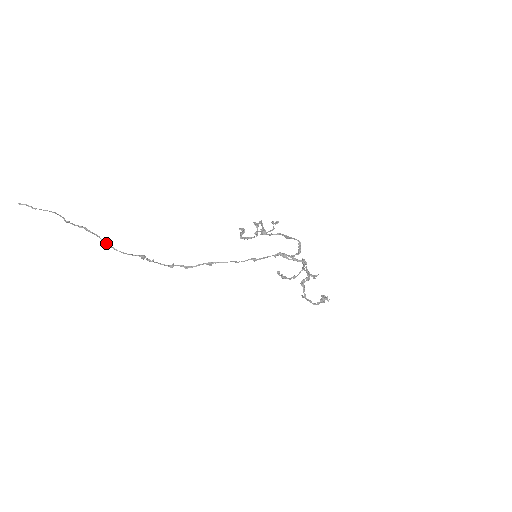
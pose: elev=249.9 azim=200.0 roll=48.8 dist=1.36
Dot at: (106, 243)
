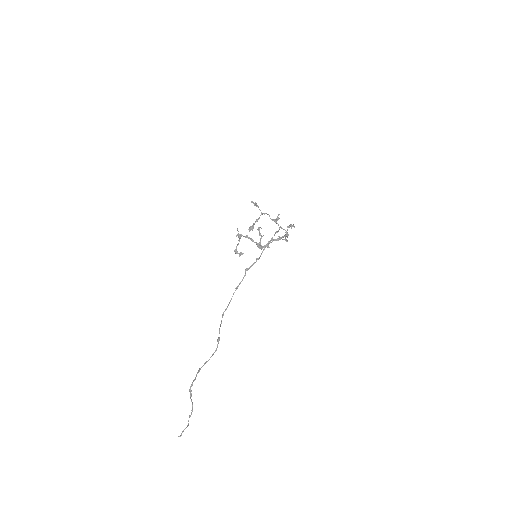
Dot at: occluded
